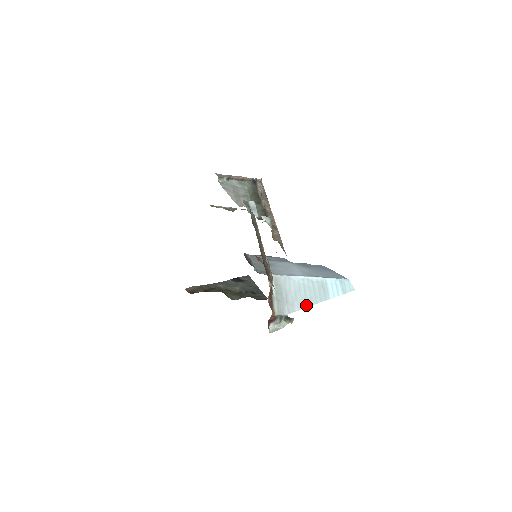
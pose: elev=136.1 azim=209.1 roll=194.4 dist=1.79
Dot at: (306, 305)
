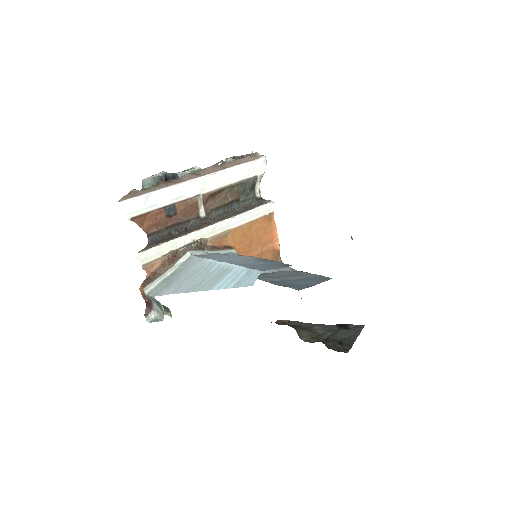
Dot at: (180, 291)
